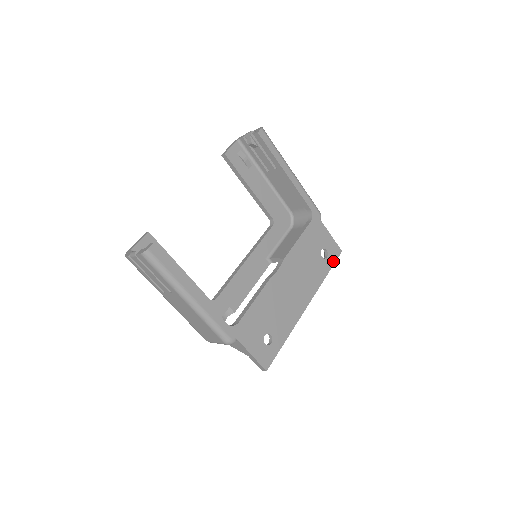
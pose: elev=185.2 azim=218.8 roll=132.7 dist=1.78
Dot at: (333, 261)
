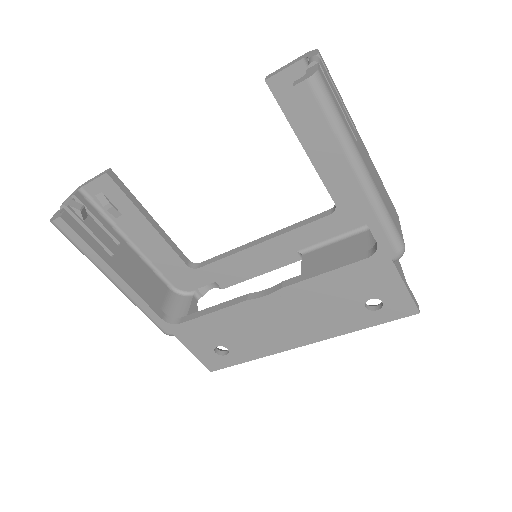
Dot at: (389, 318)
